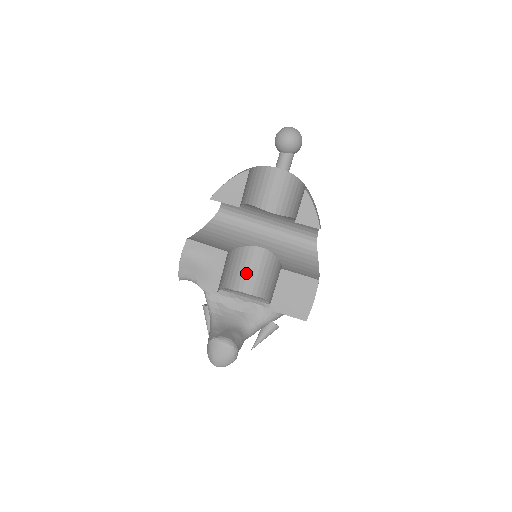
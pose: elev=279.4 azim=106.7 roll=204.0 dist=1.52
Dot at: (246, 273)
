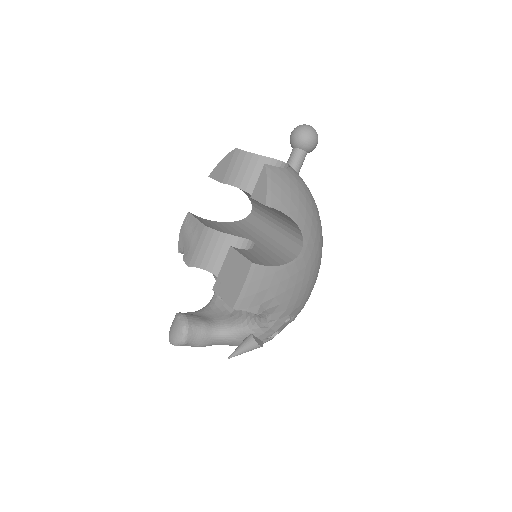
Dot at: occluded
